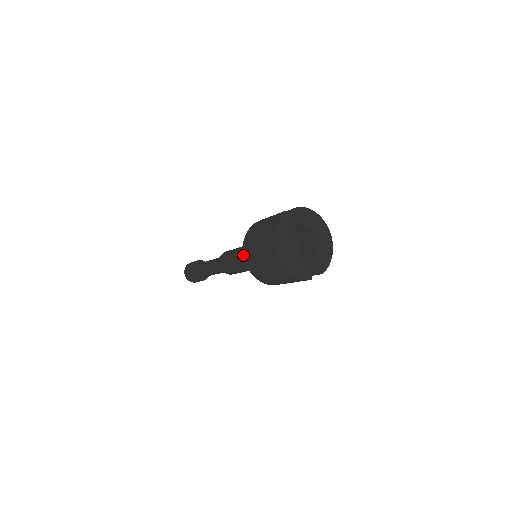
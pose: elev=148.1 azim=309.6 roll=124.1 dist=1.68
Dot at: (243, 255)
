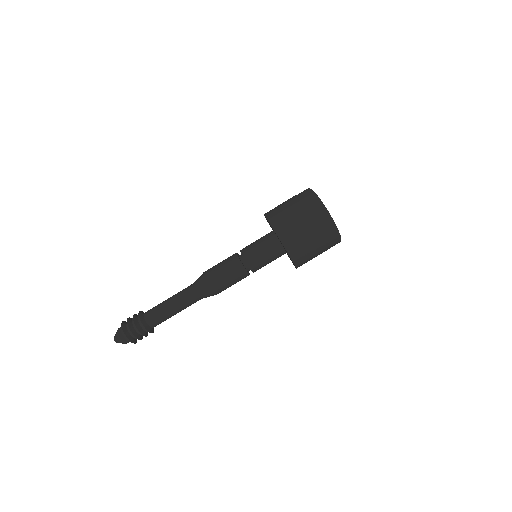
Dot at: (277, 235)
